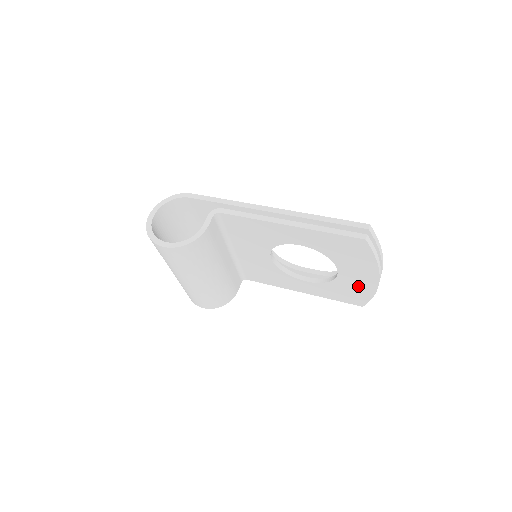
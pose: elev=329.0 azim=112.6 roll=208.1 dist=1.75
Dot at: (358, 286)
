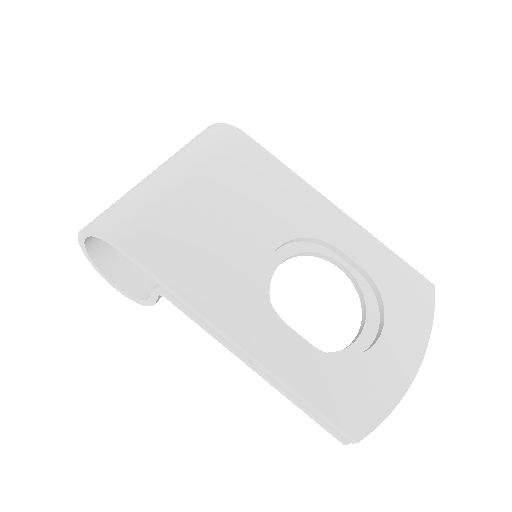
Dot at: occluded
